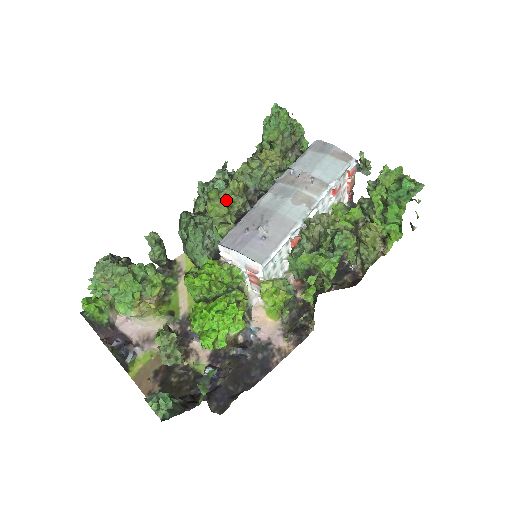
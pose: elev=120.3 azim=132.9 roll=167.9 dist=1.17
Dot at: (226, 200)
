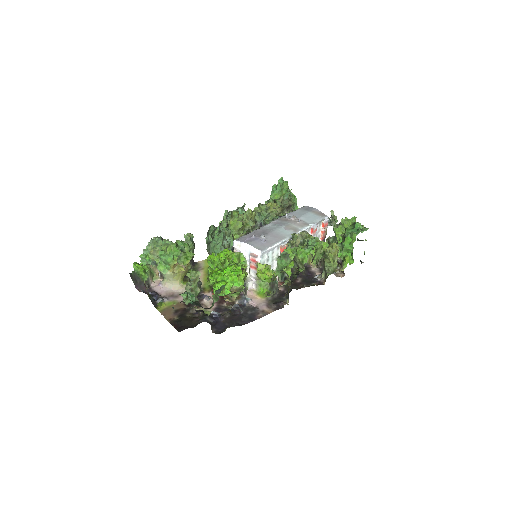
Dot at: (242, 221)
